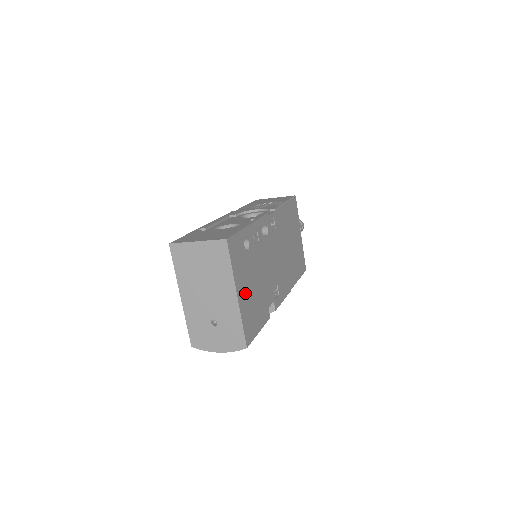
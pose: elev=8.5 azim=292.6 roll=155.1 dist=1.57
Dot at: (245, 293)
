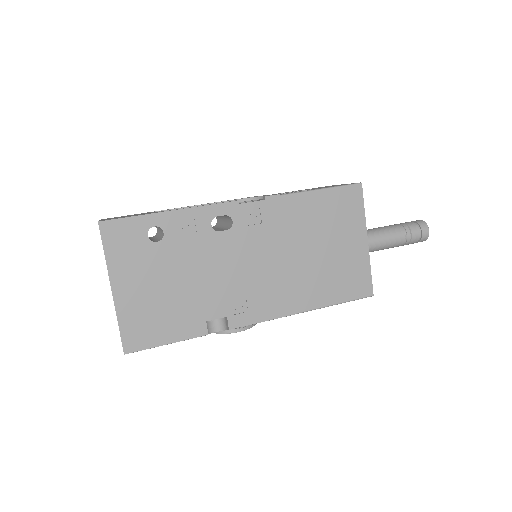
Dot at: (136, 291)
